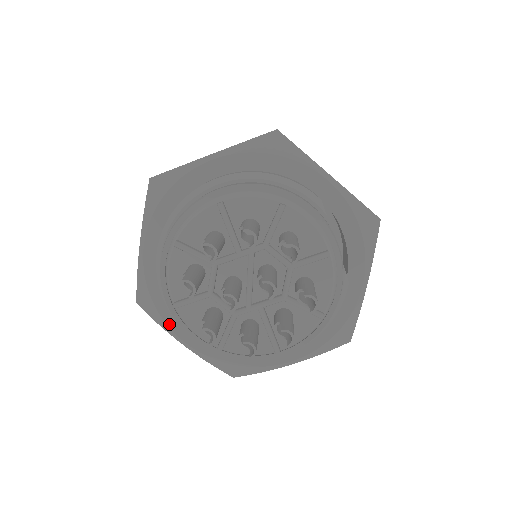
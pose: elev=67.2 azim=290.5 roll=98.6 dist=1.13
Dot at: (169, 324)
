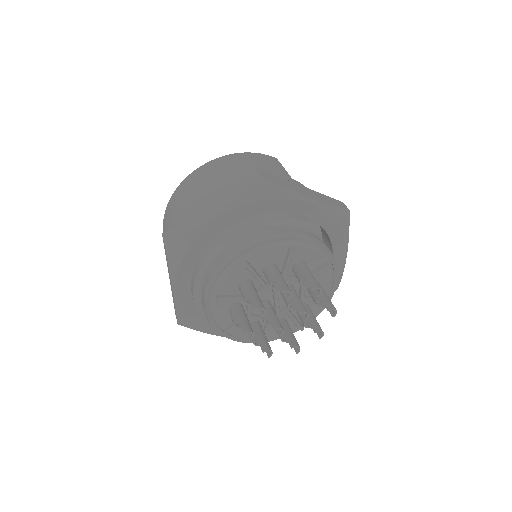
Dot at: (210, 330)
